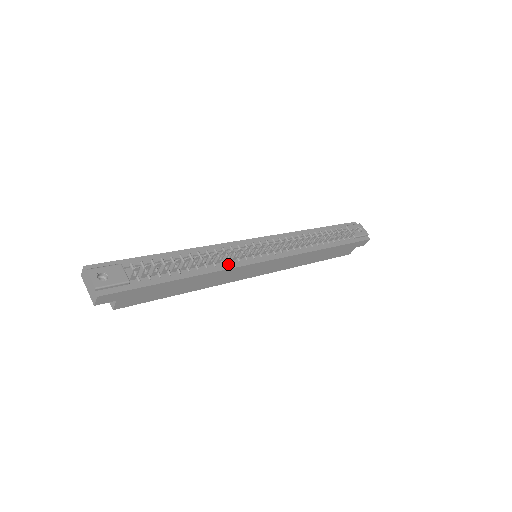
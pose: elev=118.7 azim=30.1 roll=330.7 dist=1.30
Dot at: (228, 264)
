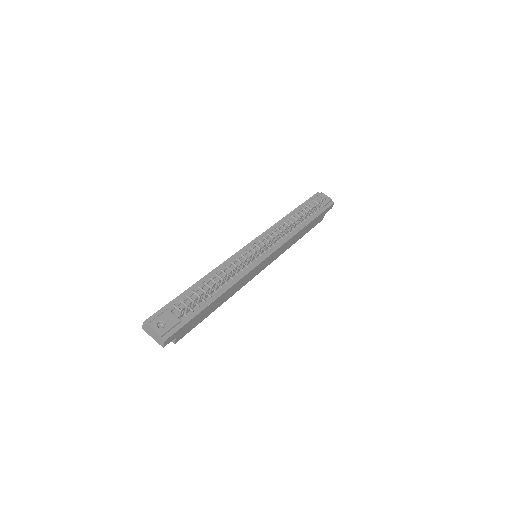
Dot at: (241, 274)
